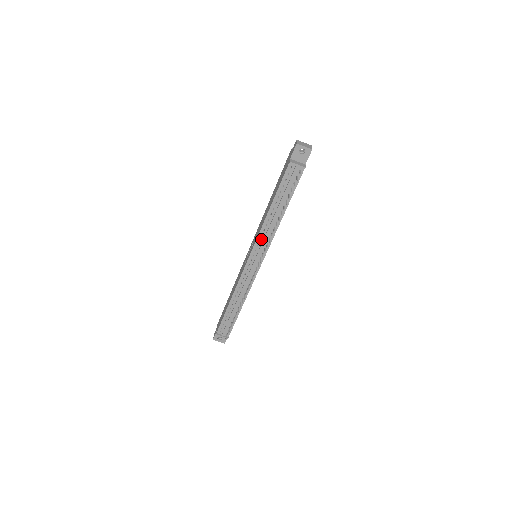
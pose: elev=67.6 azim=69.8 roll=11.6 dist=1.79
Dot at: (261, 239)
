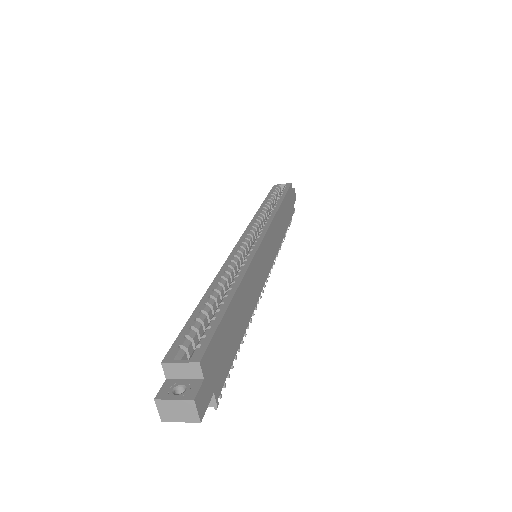
Dot at: occluded
